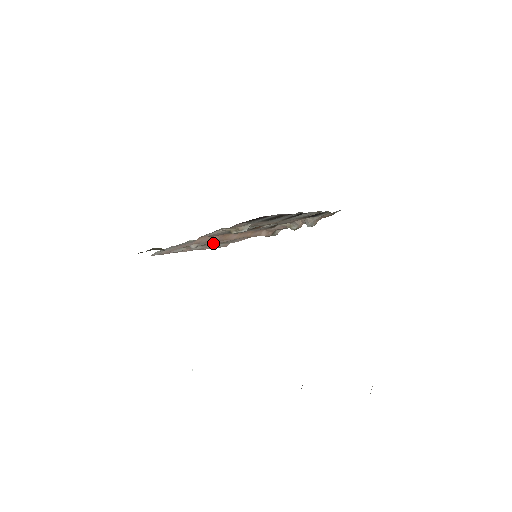
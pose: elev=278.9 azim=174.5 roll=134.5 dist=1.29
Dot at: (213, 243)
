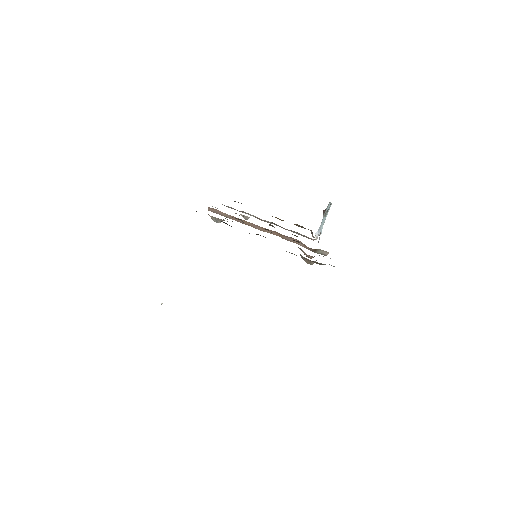
Dot at: occluded
